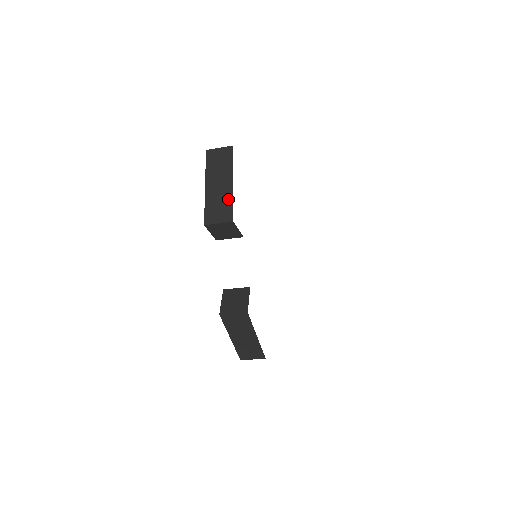
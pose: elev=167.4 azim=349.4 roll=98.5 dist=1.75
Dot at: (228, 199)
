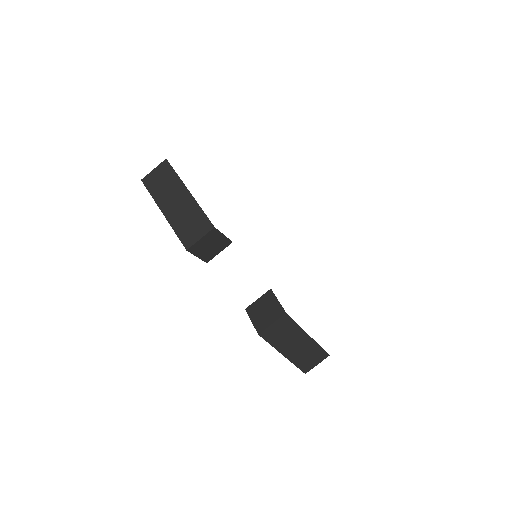
Dot at: (194, 210)
